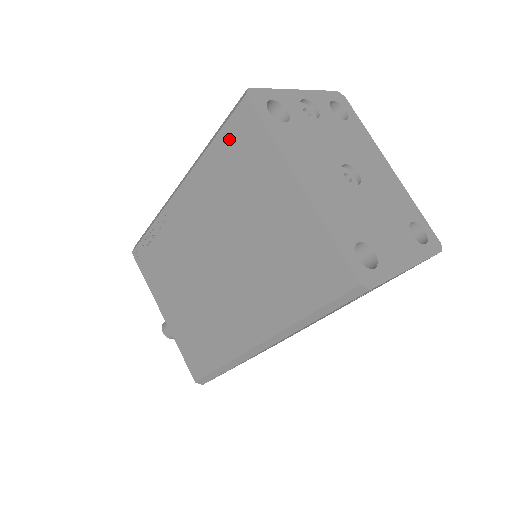
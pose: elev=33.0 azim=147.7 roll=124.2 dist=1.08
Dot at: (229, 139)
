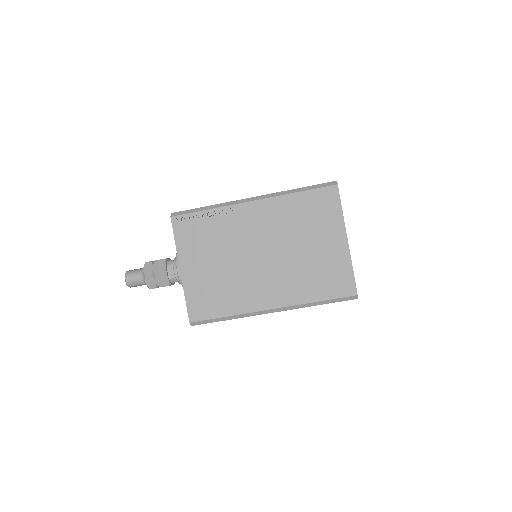
Dot at: (314, 197)
